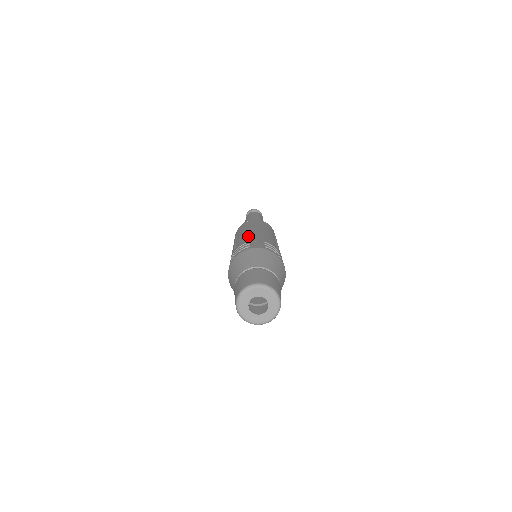
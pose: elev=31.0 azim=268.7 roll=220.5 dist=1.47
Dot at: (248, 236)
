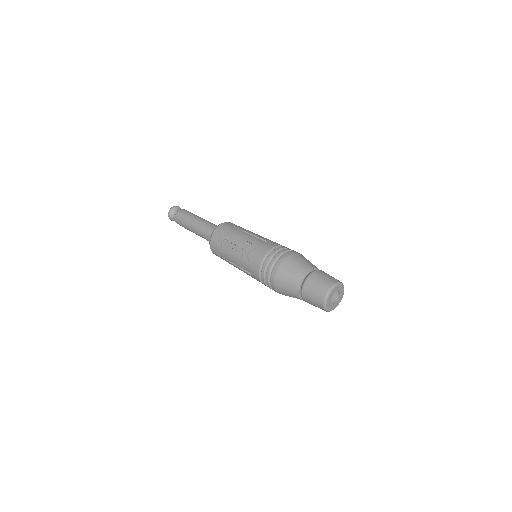
Dot at: (267, 239)
